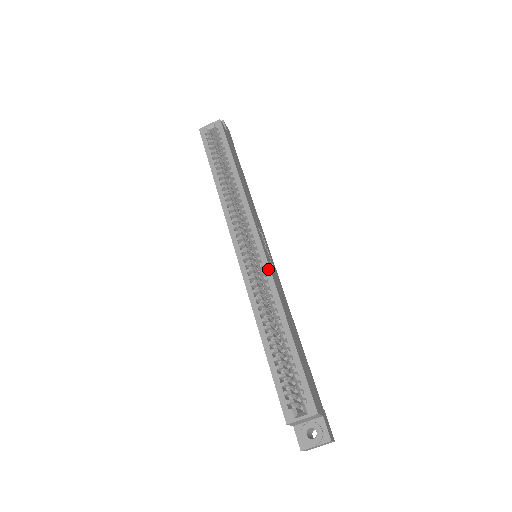
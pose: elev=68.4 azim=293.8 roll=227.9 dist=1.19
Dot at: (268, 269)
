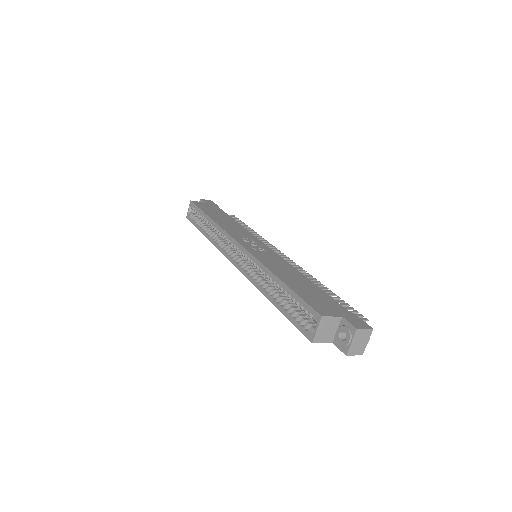
Dot at: (251, 256)
